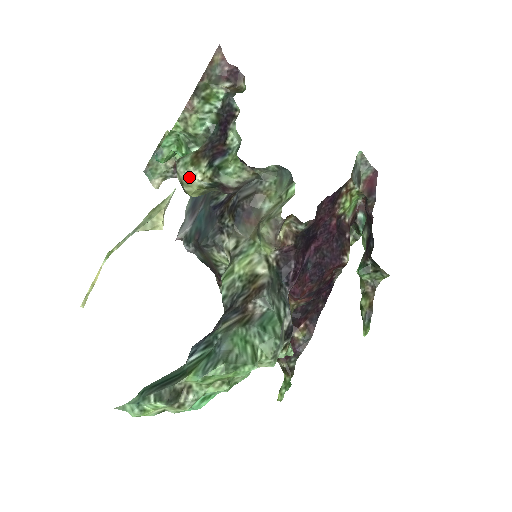
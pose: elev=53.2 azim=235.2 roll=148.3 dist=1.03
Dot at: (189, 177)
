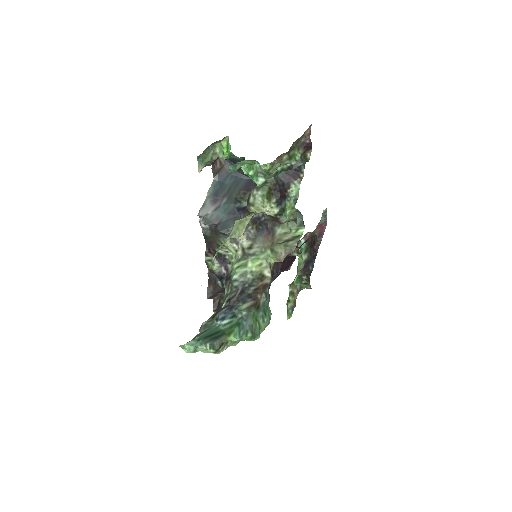
Dot at: (262, 205)
